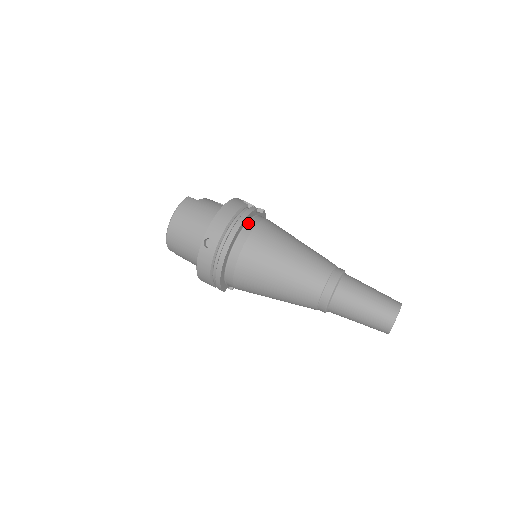
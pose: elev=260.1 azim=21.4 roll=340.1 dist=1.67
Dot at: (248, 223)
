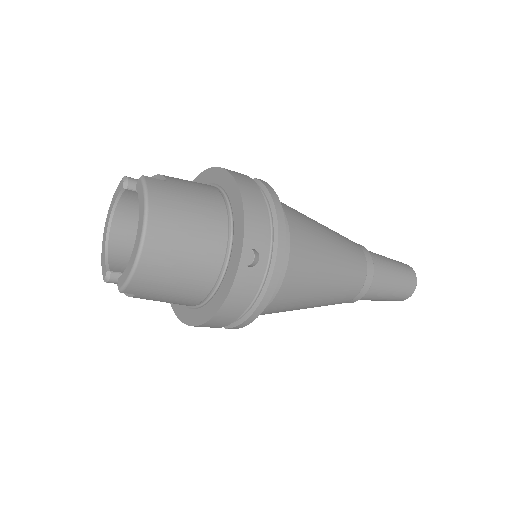
Dot at: occluded
